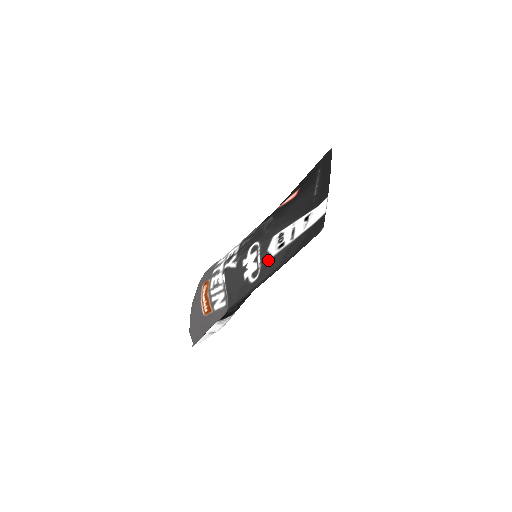
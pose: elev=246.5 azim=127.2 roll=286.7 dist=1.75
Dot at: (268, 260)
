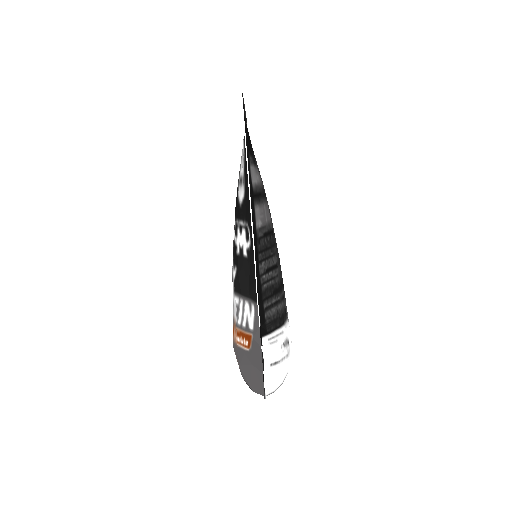
Dot at: (244, 205)
